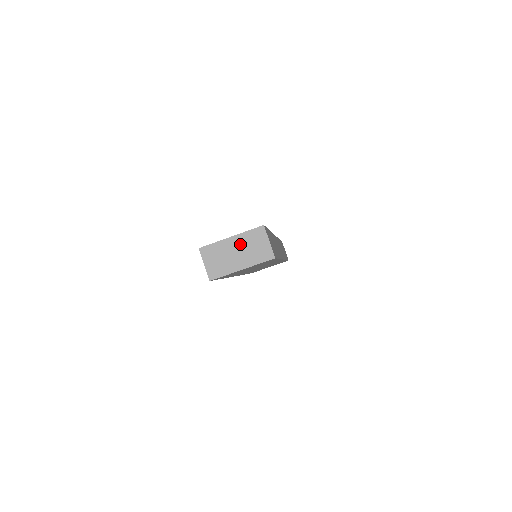
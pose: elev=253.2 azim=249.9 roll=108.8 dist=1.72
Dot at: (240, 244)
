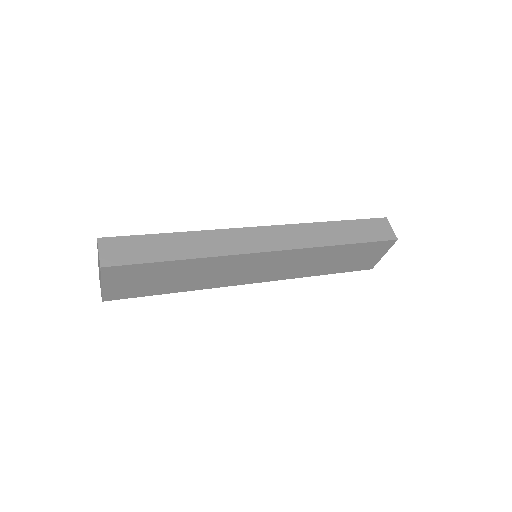
Dot at: occluded
